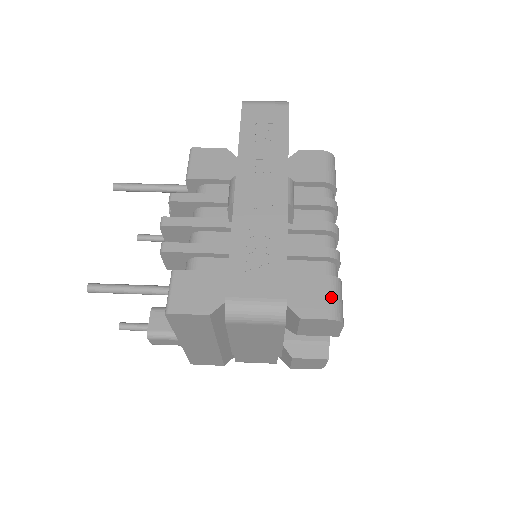
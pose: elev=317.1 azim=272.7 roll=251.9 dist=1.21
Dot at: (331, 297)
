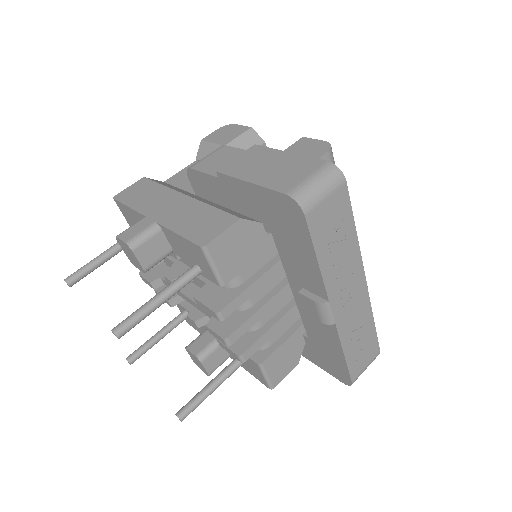
Dot at: occluded
